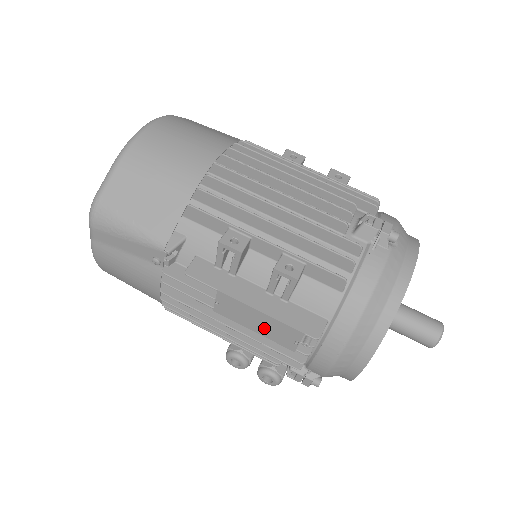
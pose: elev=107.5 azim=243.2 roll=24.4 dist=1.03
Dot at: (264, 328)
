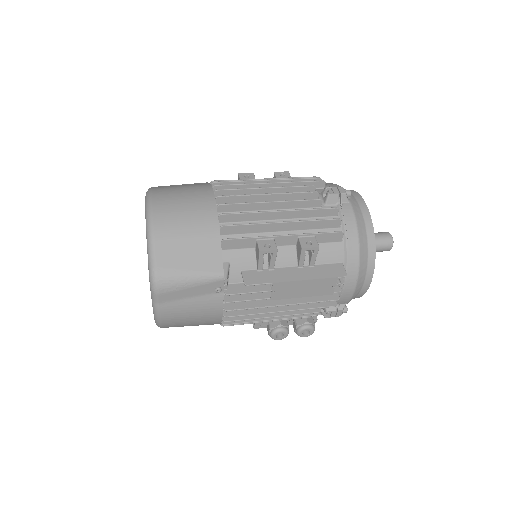
Dot at: (310, 290)
